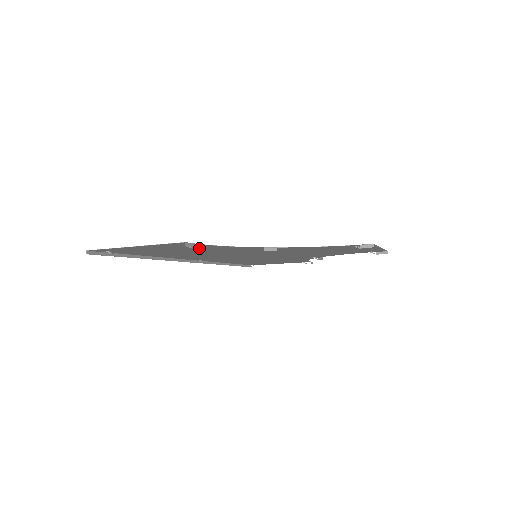
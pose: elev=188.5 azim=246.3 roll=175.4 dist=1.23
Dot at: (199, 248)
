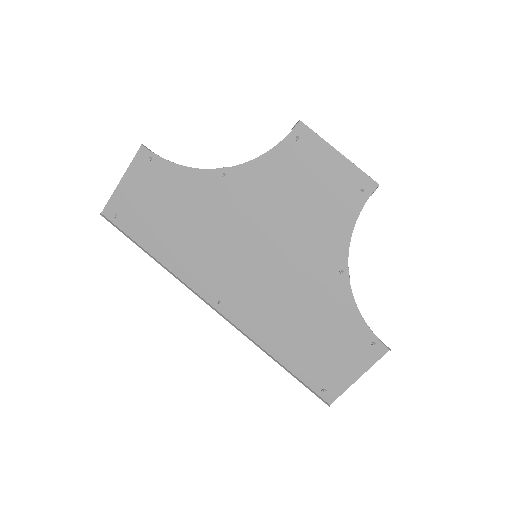
Dot at: (169, 186)
